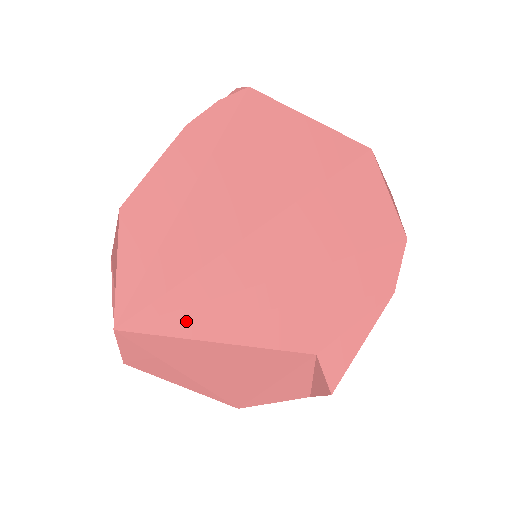
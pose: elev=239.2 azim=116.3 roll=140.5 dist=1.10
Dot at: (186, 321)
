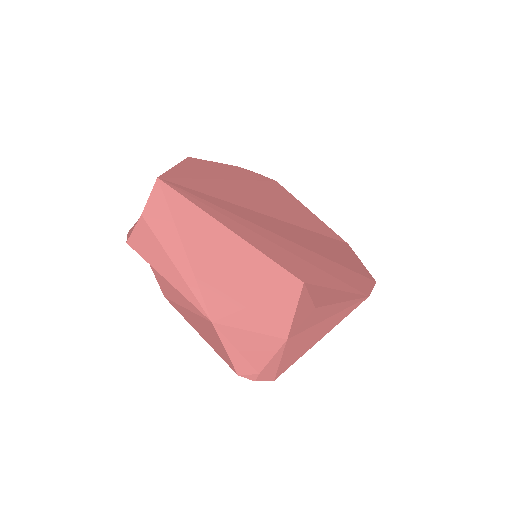
Dot at: (209, 207)
